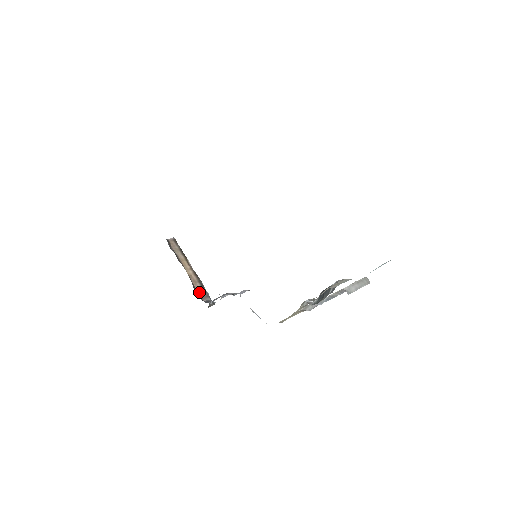
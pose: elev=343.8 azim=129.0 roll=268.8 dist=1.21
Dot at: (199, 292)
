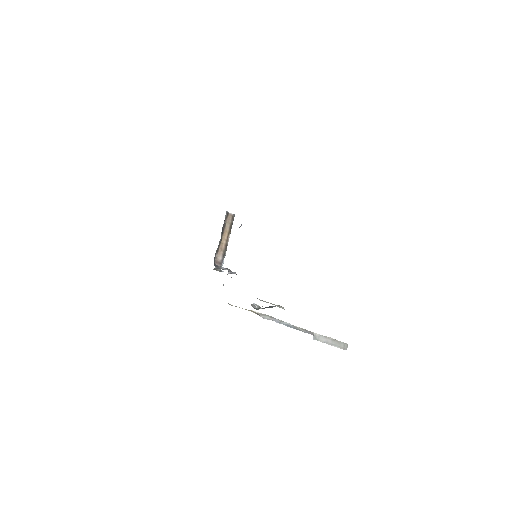
Dot at: (218, 257)
